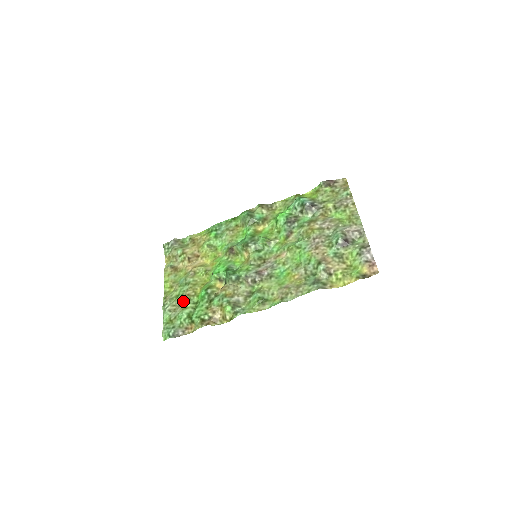
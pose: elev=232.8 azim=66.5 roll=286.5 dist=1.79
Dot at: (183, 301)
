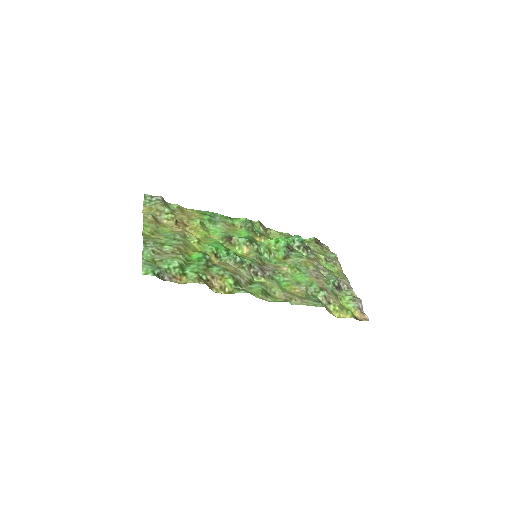
Dot at: (173, 251)
